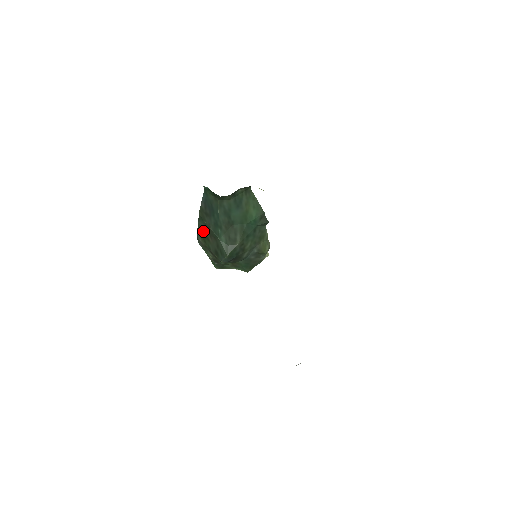
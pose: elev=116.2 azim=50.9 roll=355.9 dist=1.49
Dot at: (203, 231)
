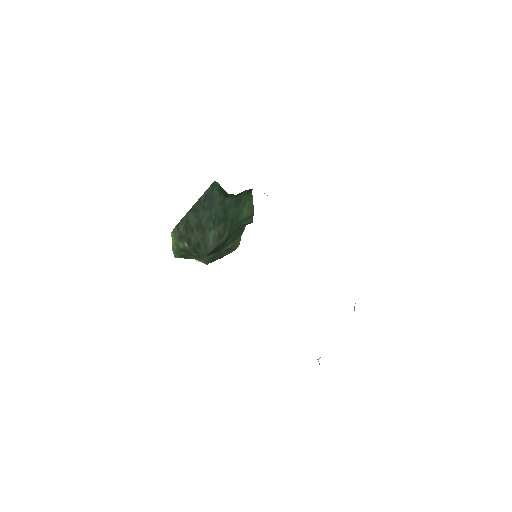
Dot at: (189, 222)
